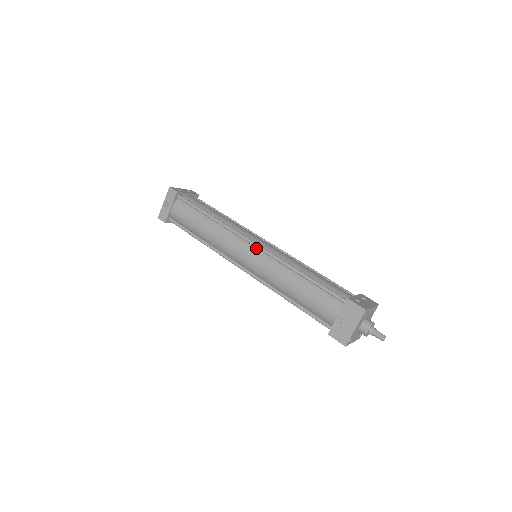
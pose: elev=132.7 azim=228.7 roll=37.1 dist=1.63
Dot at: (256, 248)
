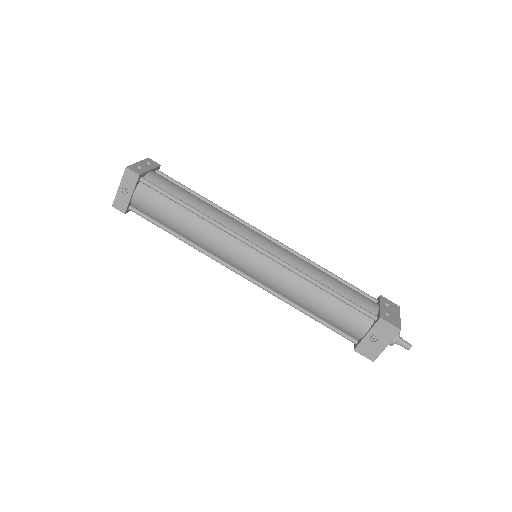
Dot at: (262, 254)
